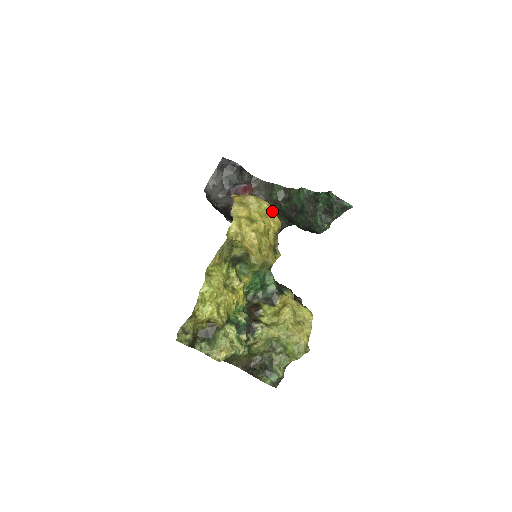
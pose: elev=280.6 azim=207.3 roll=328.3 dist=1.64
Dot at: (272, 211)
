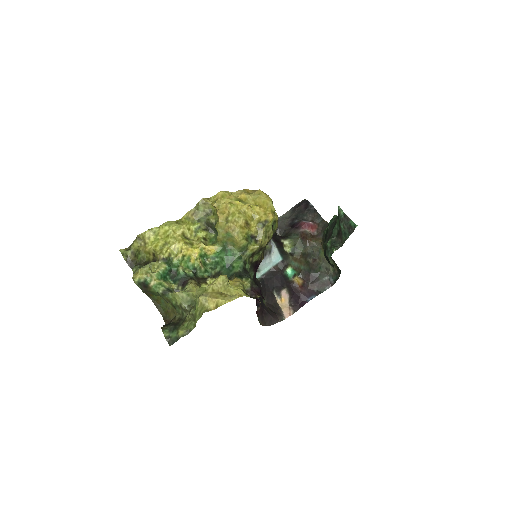
Dot at: (270, 205)
